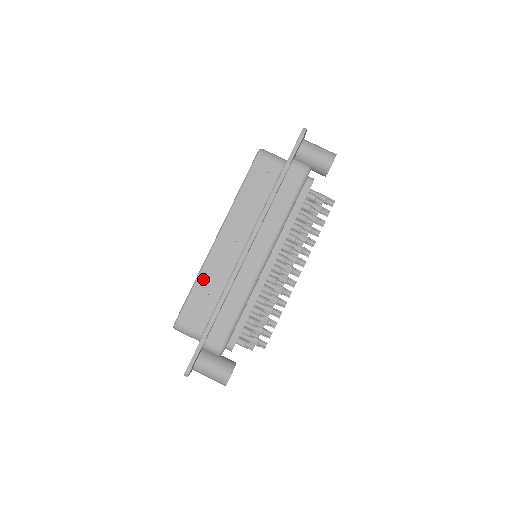
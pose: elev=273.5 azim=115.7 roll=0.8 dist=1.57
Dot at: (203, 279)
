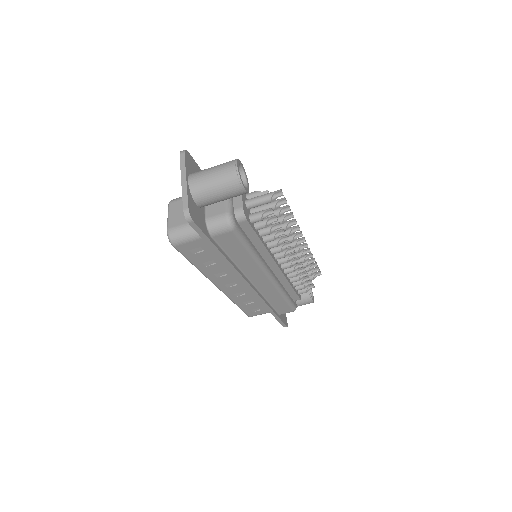
Dot at: (239, 302)
